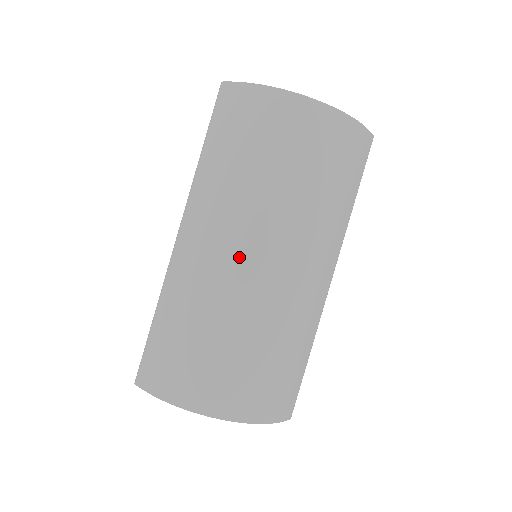
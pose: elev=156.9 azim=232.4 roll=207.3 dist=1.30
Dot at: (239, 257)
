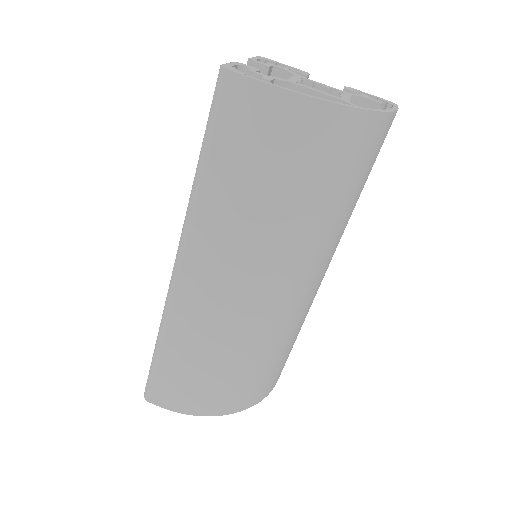
Dot at: (260, 297)
